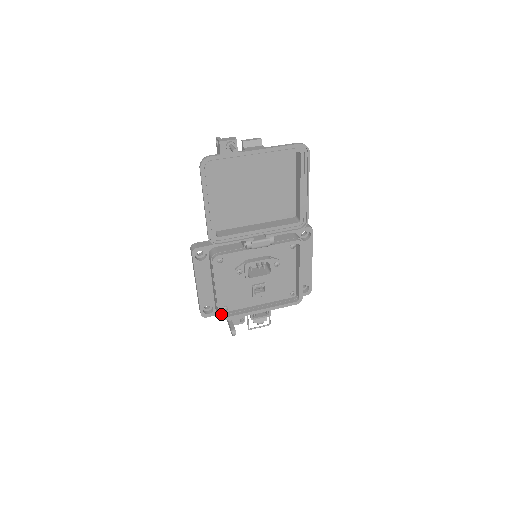
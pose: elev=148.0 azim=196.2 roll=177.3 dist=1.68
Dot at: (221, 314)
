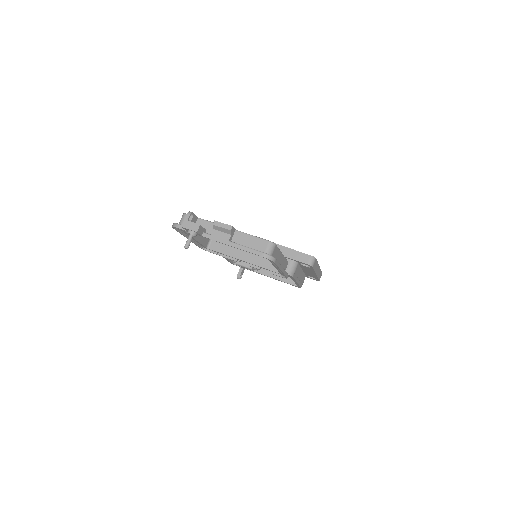
Dot at: (232, 263)
